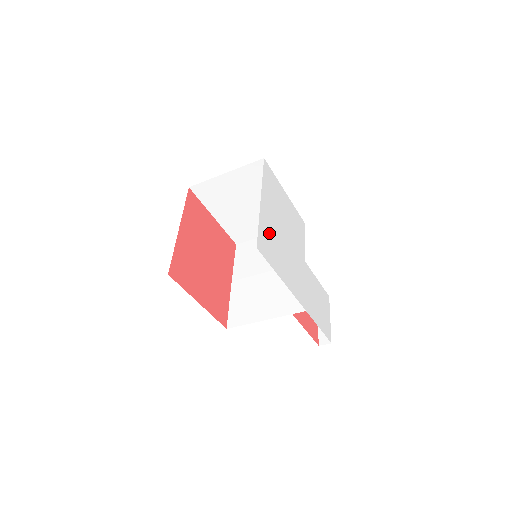
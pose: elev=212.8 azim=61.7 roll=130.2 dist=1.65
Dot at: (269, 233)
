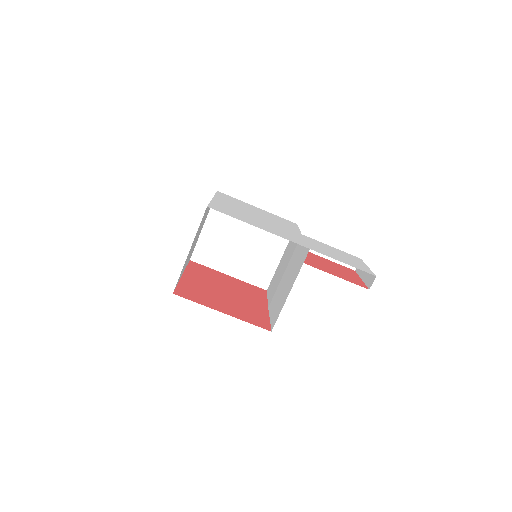
Dot at: (229, 209)
